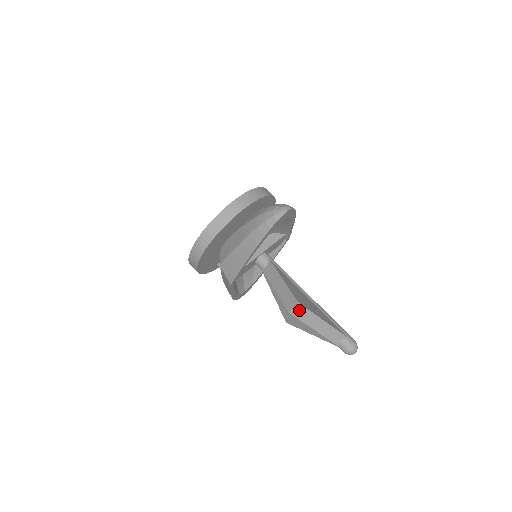
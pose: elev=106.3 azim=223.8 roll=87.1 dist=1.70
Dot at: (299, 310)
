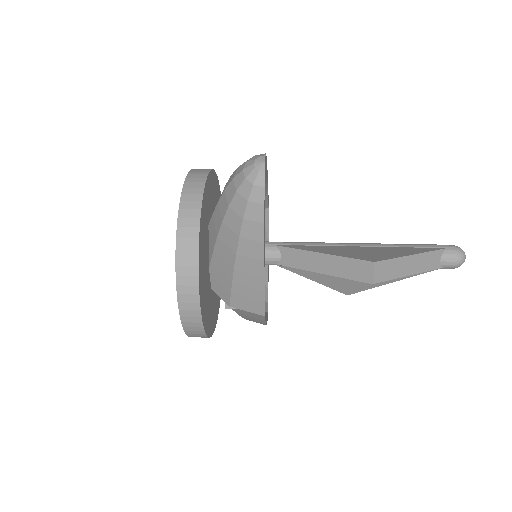
Dot at: (380, 270)
